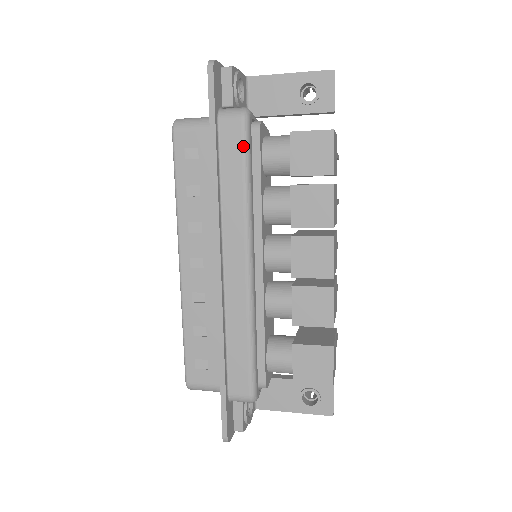
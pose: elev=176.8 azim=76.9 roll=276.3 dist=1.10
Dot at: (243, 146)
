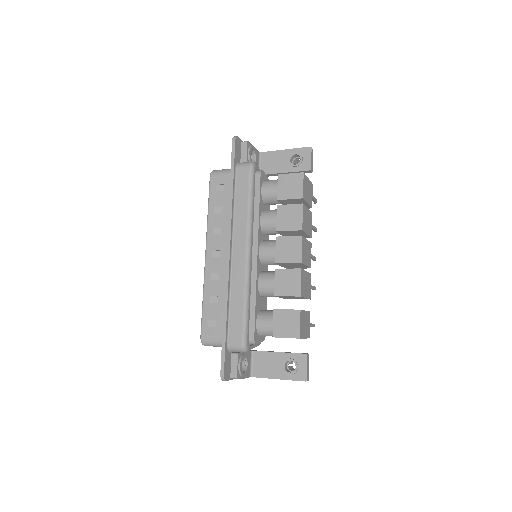
Dot at: (249, 181)
